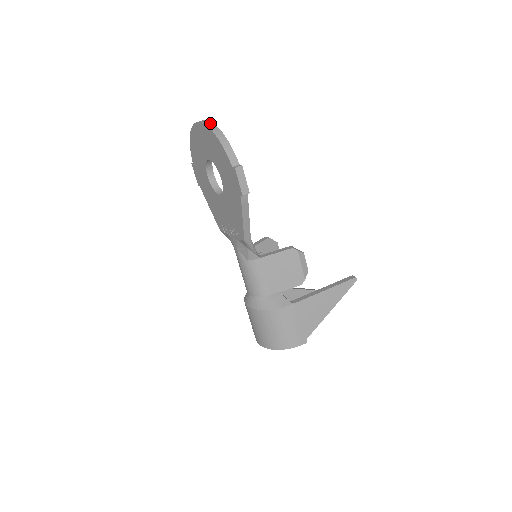
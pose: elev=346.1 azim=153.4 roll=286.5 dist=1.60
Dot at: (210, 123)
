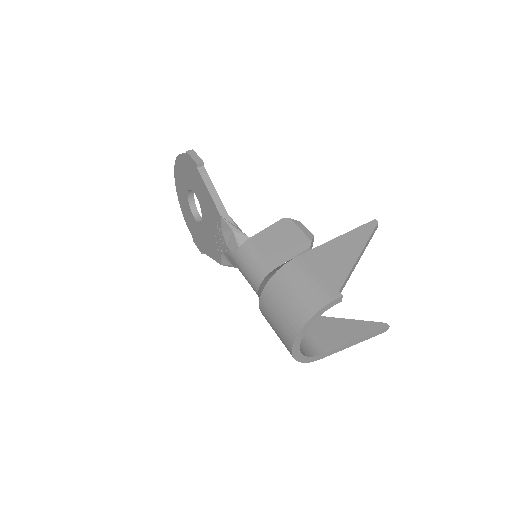
Dot at: occluded
